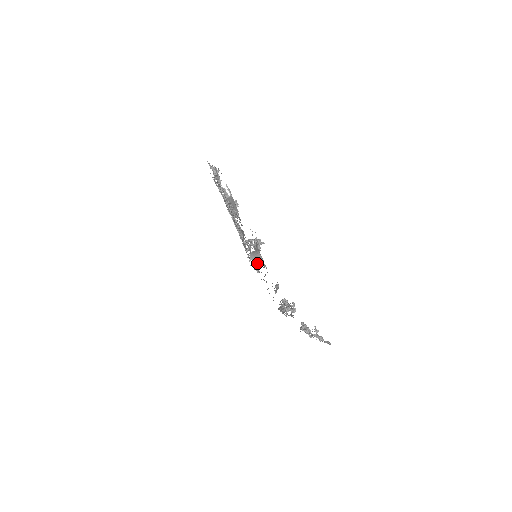
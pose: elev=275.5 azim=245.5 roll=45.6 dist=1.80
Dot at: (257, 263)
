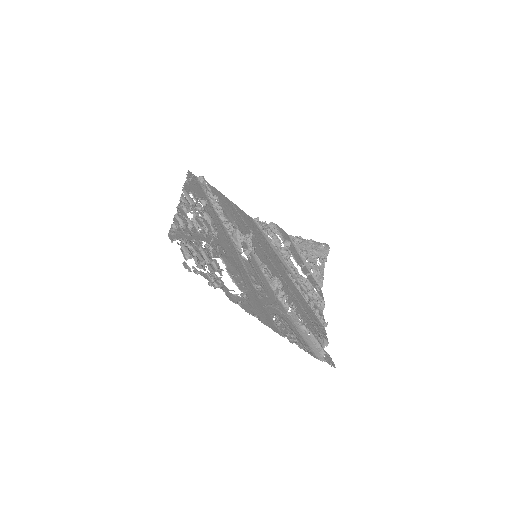
Dot at: occluded
